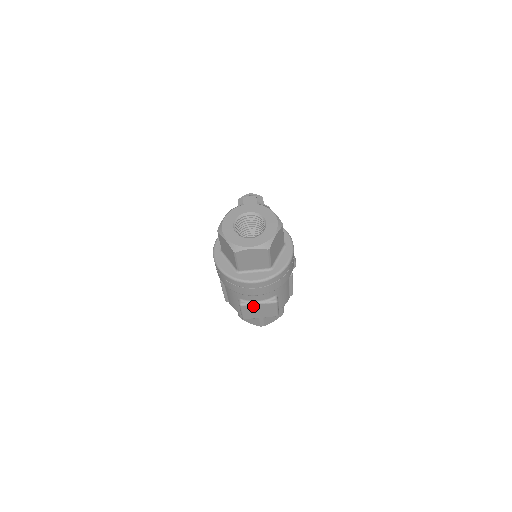
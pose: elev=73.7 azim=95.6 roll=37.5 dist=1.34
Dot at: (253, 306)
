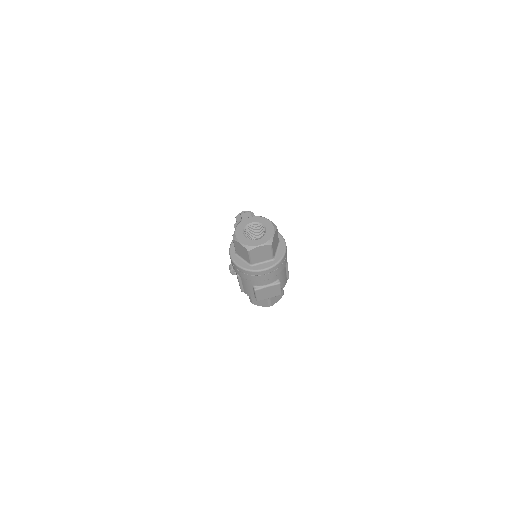
Dot at: (264, 289)
